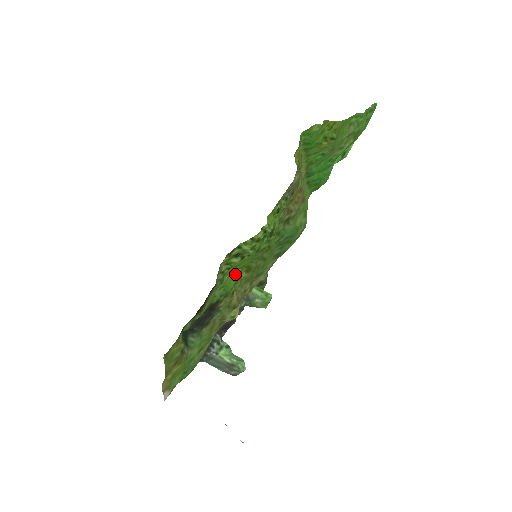
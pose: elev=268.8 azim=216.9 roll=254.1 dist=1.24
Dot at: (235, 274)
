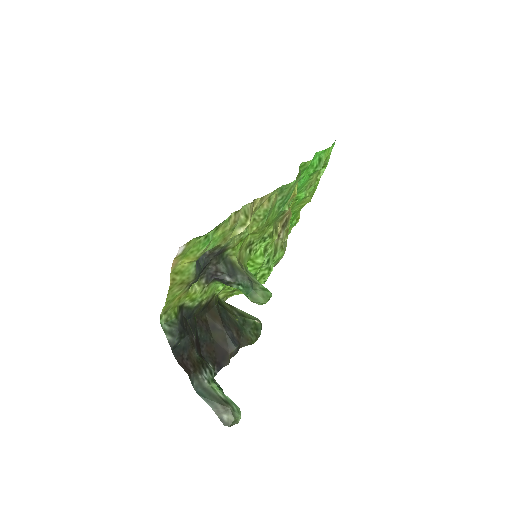
Dot at: occluded
